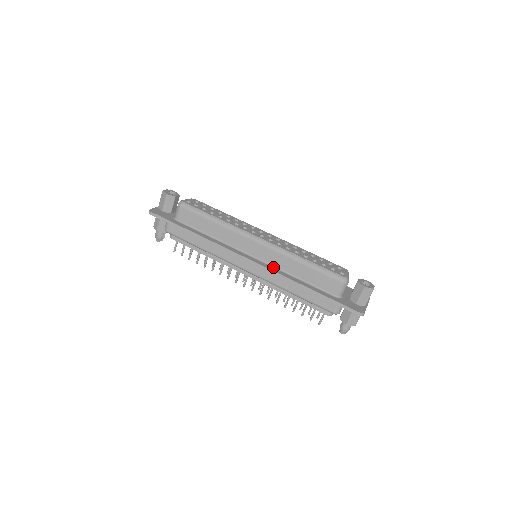
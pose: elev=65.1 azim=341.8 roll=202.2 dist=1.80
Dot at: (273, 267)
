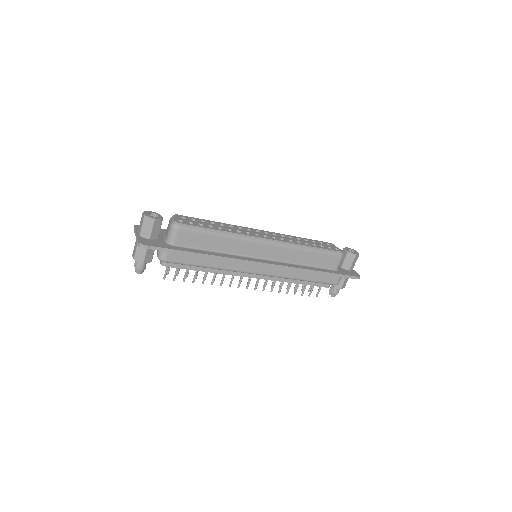
Dot at: (283, 263)
